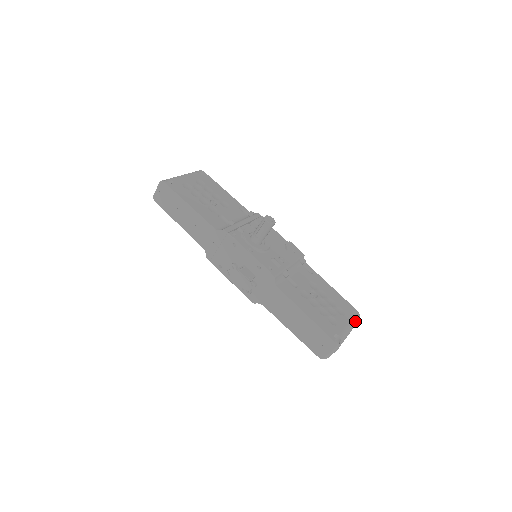
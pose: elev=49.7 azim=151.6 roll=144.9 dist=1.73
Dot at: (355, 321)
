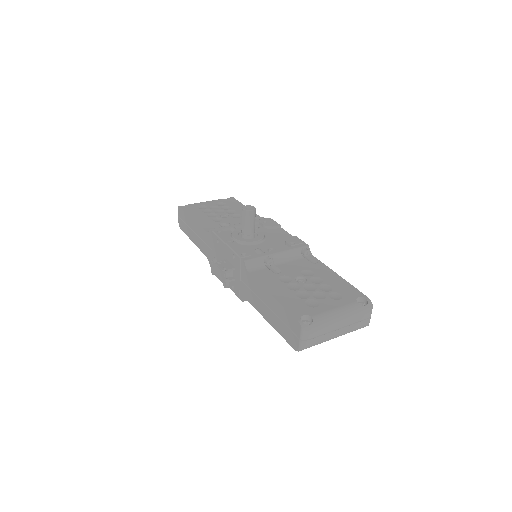
Dot at: (357, 307)
